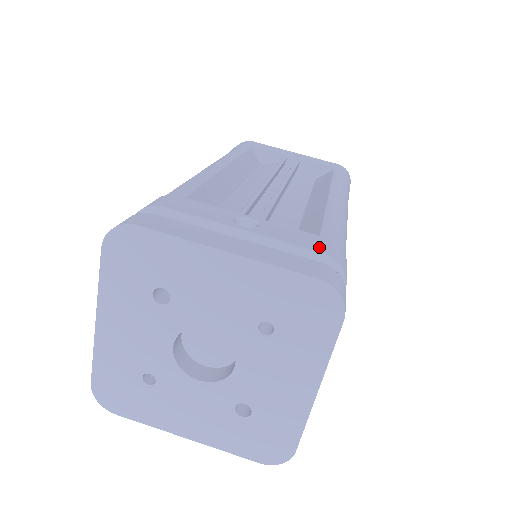
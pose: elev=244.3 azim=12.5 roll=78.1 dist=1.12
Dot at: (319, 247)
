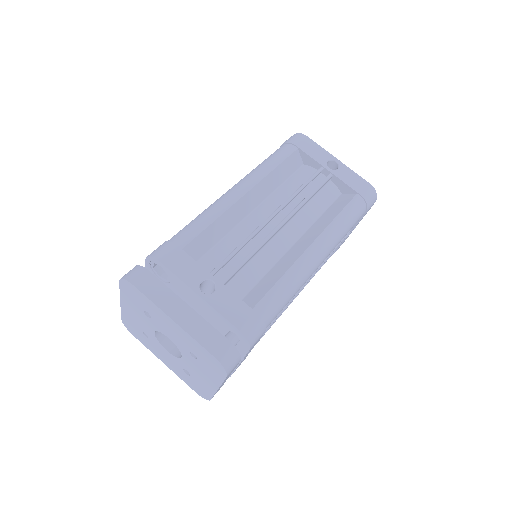
Dot at: (241, 323)
